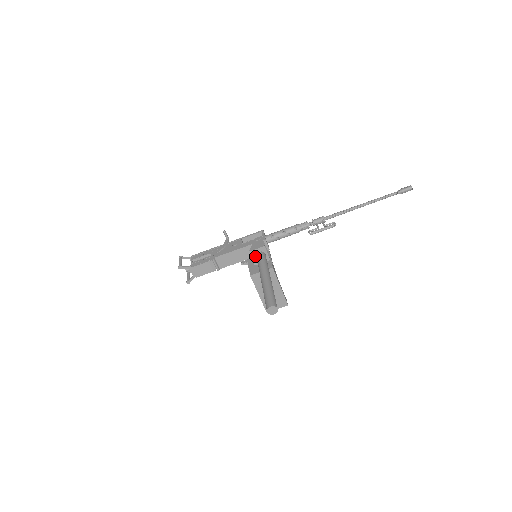
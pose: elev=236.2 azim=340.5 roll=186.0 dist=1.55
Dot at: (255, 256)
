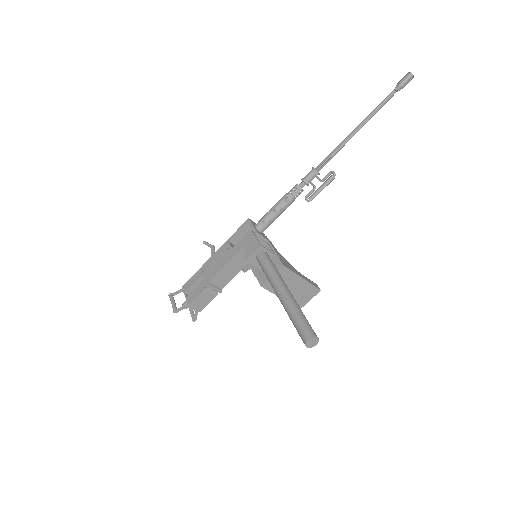
Dot at: (255, 261)
